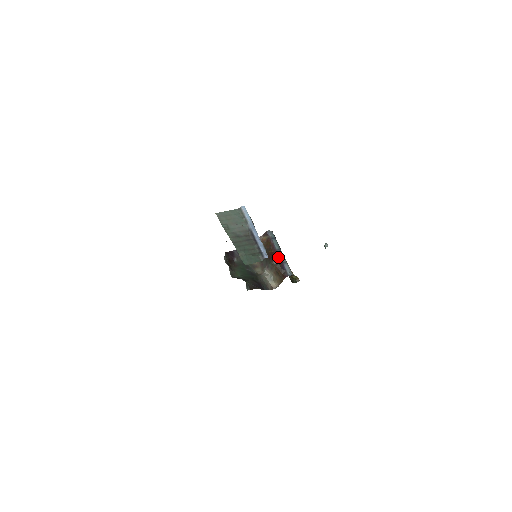
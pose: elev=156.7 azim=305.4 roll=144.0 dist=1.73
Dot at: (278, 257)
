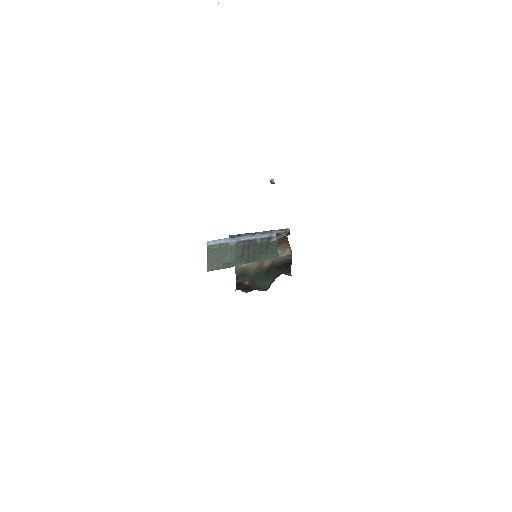
Dot at: occluded
